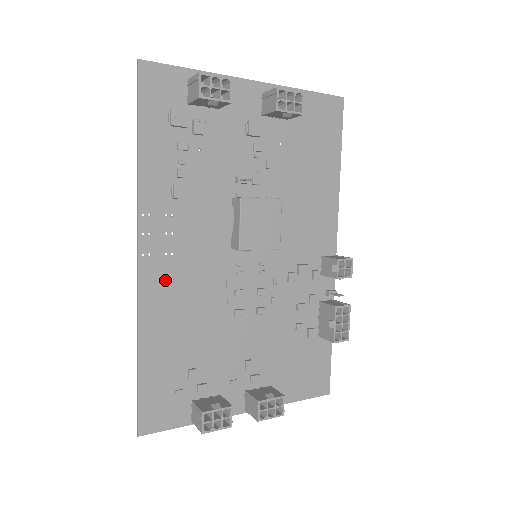
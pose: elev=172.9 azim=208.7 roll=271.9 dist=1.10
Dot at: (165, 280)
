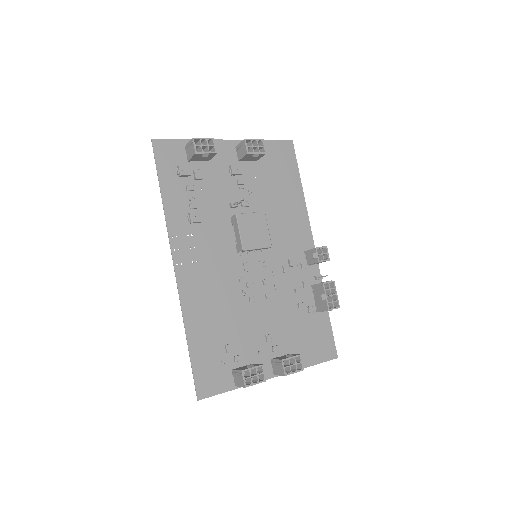
Dot at: (195, 281)
